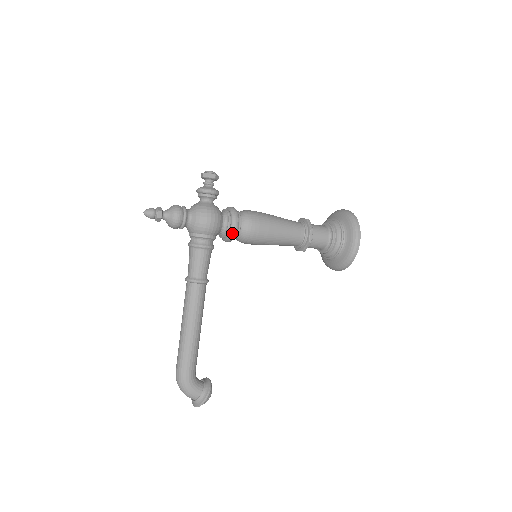
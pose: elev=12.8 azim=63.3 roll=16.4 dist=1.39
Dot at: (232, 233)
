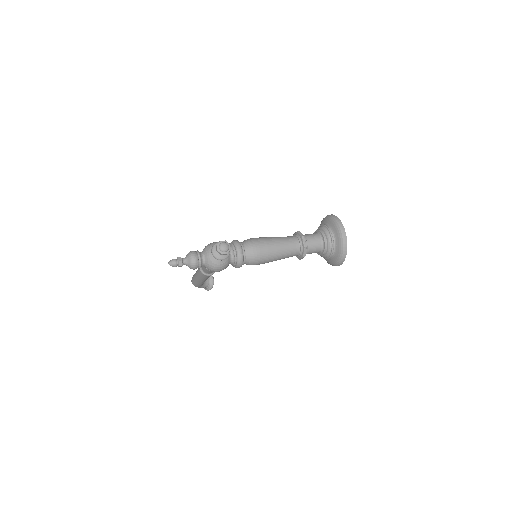
Dot at: occluded
